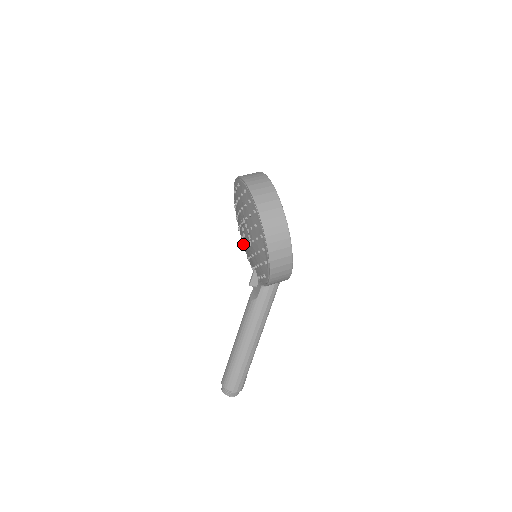
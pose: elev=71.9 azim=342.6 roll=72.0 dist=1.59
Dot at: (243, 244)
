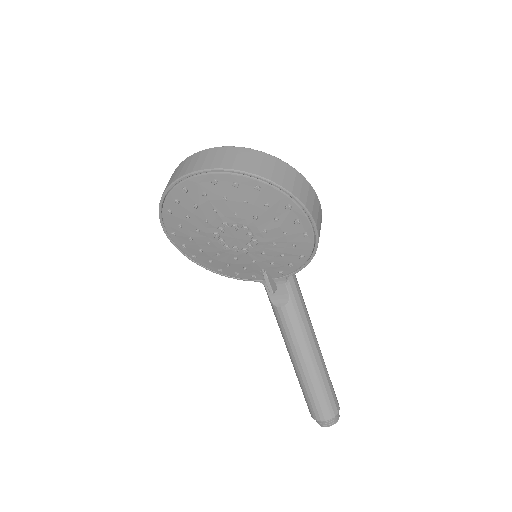
Dot at: (210, 269)
